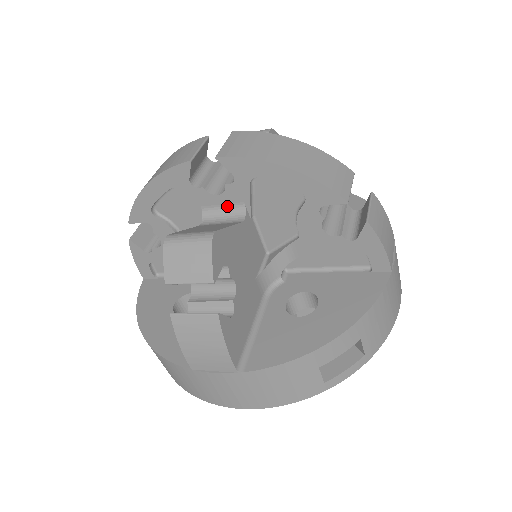
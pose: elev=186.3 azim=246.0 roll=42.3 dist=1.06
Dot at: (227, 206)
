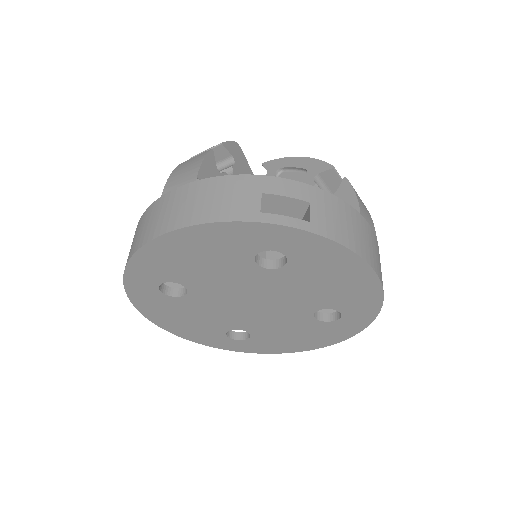
Dot at: occluded
